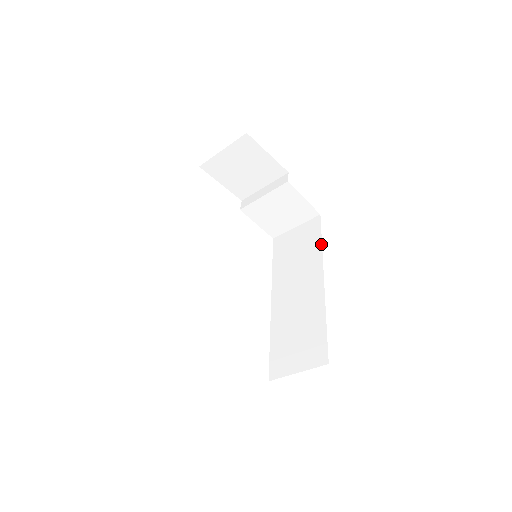
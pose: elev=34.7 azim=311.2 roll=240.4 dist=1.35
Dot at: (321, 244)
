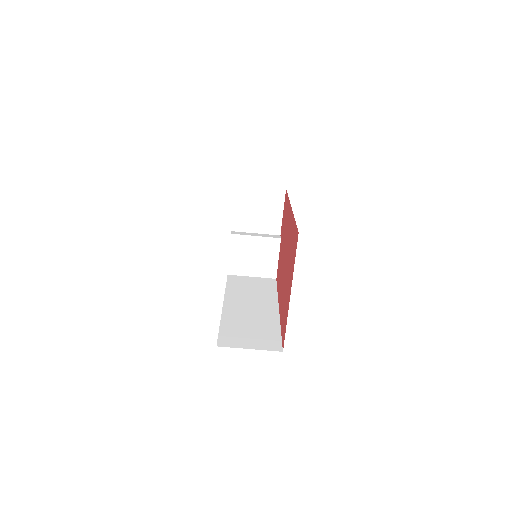
Dot at: (277, 292)
